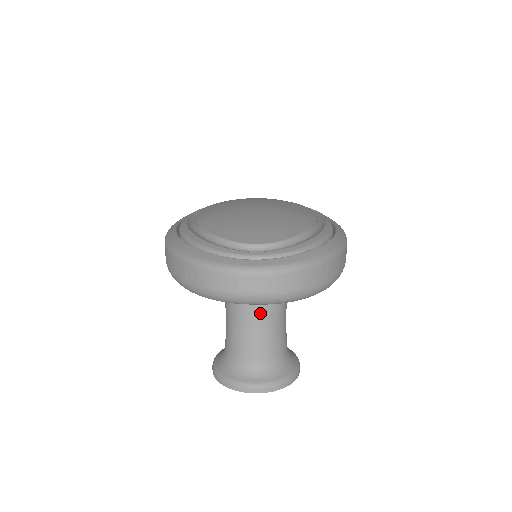
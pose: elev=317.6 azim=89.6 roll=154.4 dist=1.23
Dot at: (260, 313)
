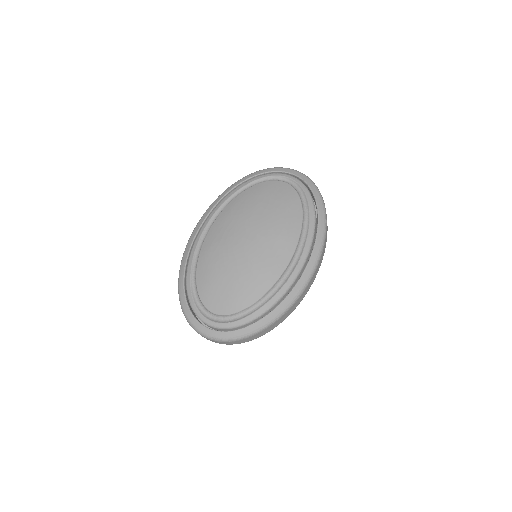
Dot at: occluded
